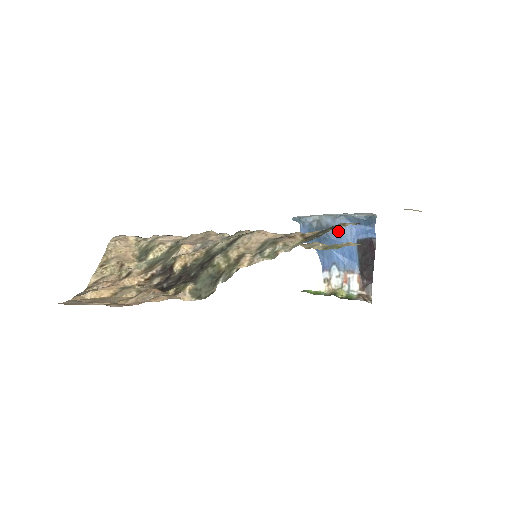
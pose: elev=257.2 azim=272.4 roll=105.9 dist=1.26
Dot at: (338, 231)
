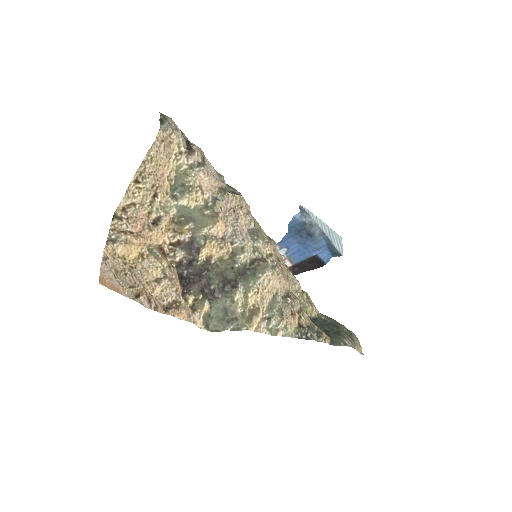
Dot at: (314, 242)
